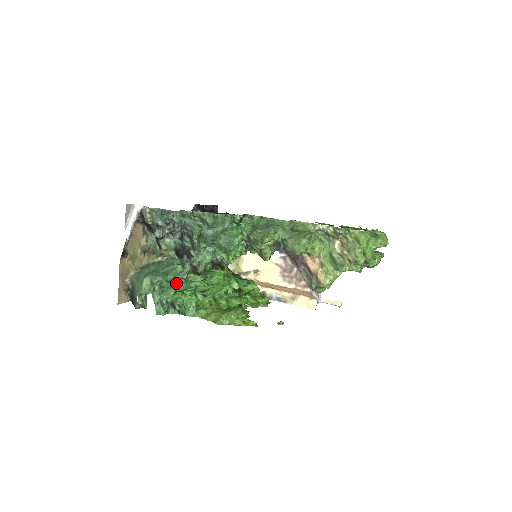
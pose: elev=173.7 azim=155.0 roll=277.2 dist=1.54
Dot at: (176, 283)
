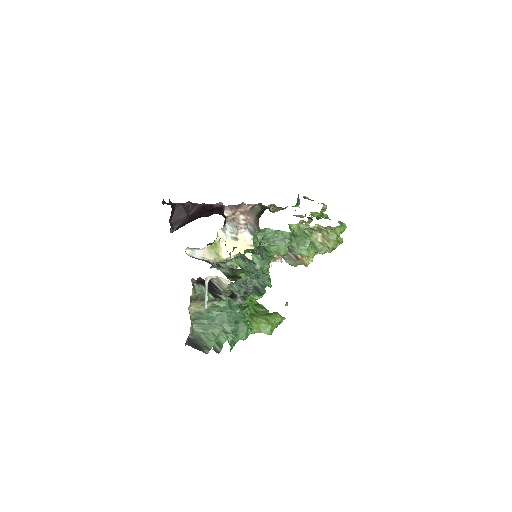
Dot at: (247, 325)
